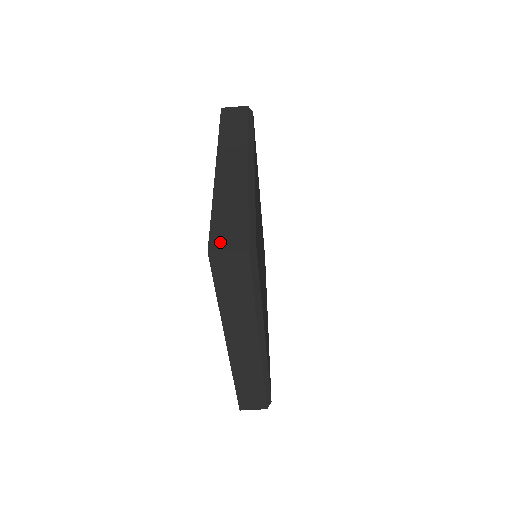
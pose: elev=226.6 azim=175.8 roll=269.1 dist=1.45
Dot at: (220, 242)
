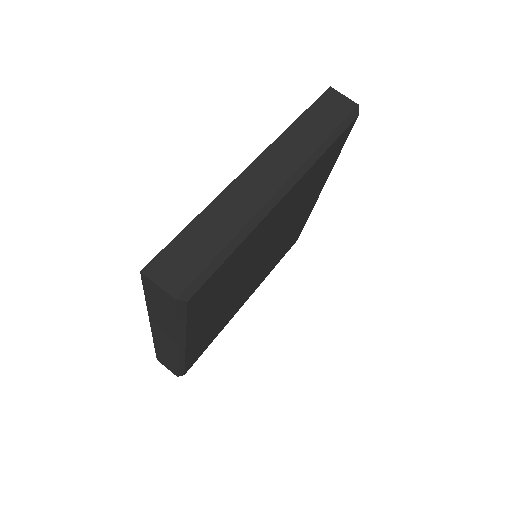
Dot at: (161, 269)
